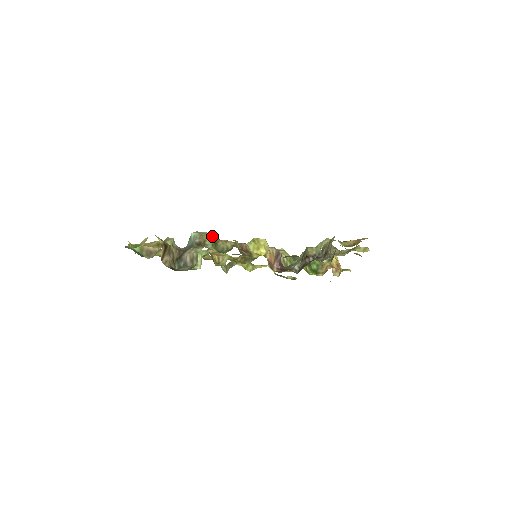
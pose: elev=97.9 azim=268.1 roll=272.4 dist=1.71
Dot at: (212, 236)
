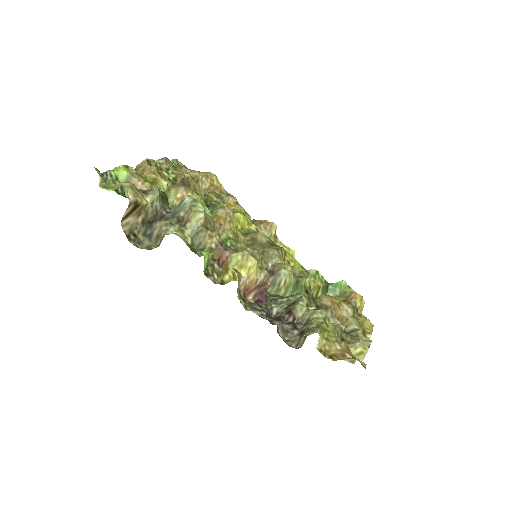
Dot at: (201, 219)
